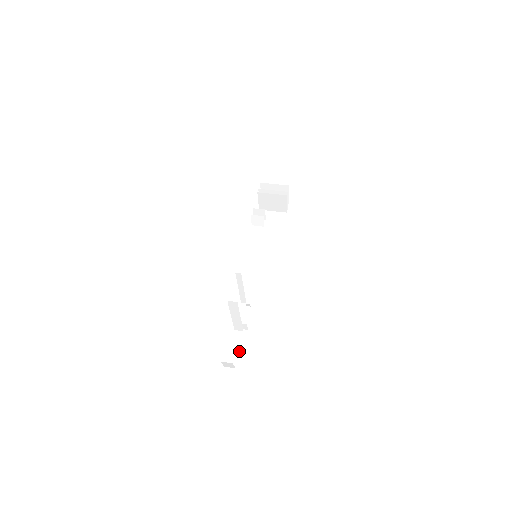
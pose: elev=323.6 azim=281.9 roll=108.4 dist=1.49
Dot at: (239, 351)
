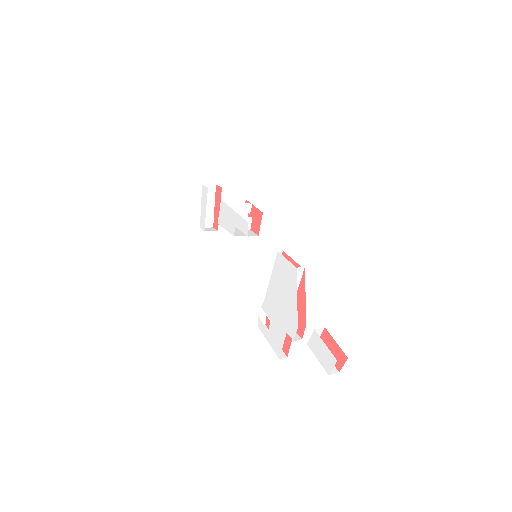
Dot at: (298, 335)
